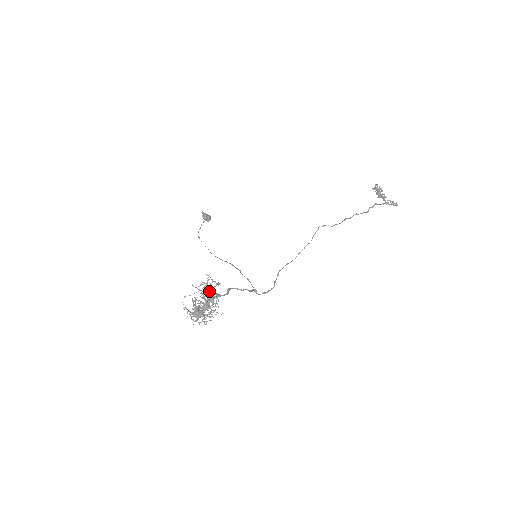
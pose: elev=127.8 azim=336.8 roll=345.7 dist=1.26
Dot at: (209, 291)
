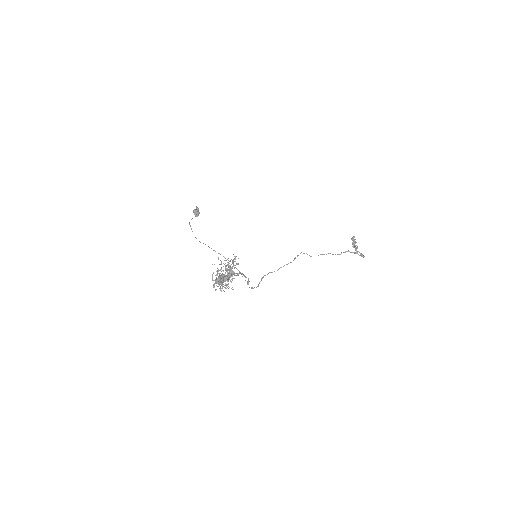
Dot at: occluded
